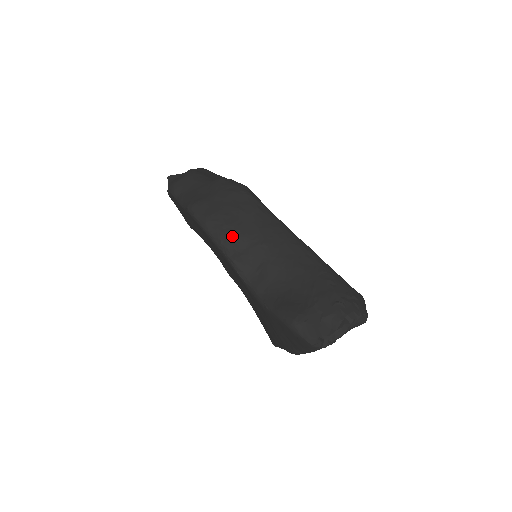
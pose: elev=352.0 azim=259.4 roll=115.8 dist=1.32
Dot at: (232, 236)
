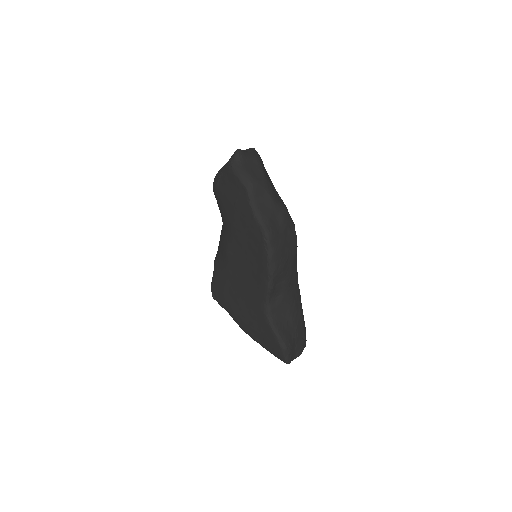
Dot at: (280, 273)
